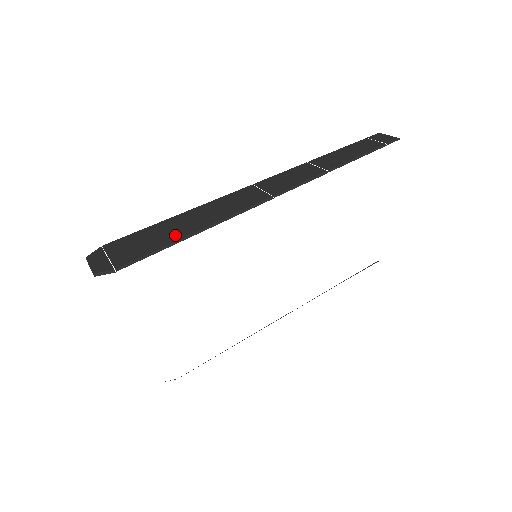
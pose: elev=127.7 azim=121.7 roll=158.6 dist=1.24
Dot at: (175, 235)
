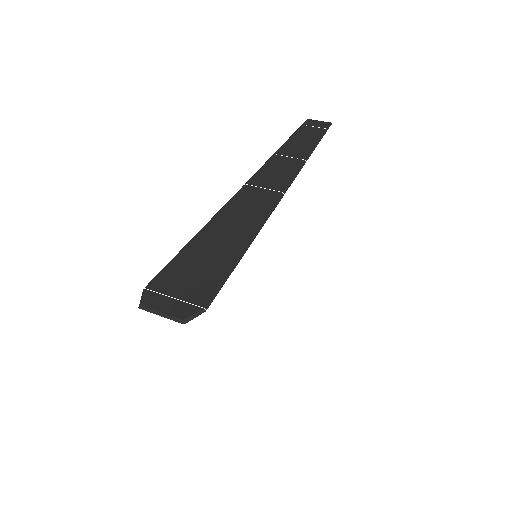
Dot at: (228, 253)
